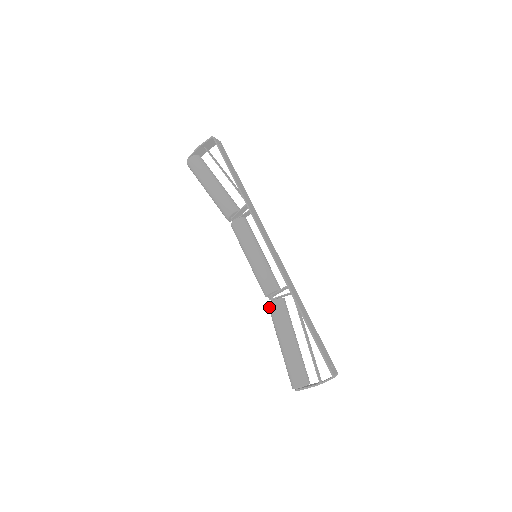
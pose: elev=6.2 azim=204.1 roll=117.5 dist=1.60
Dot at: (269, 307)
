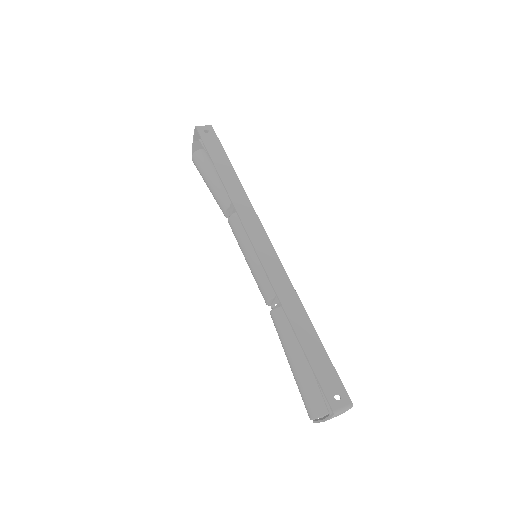
Dot at: (272, 319)
